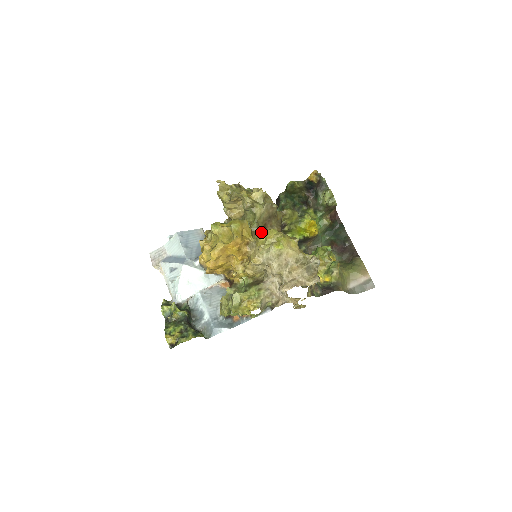
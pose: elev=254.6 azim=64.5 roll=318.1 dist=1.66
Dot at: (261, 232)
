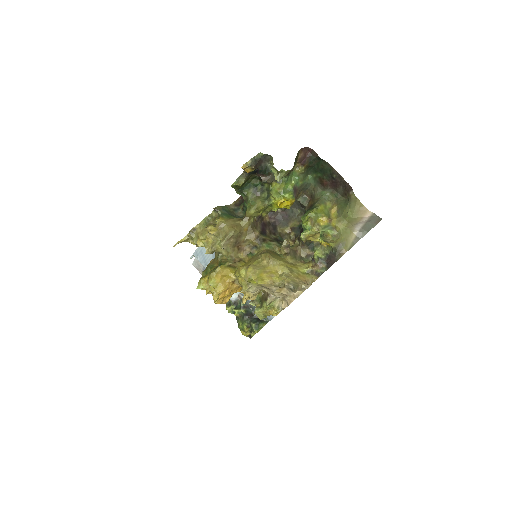
Dot at: (239, 258)
